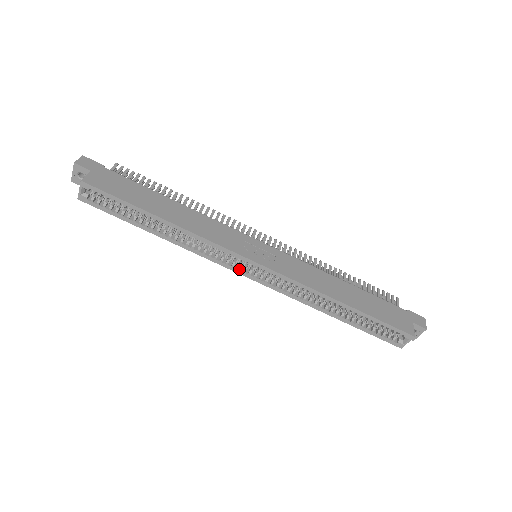
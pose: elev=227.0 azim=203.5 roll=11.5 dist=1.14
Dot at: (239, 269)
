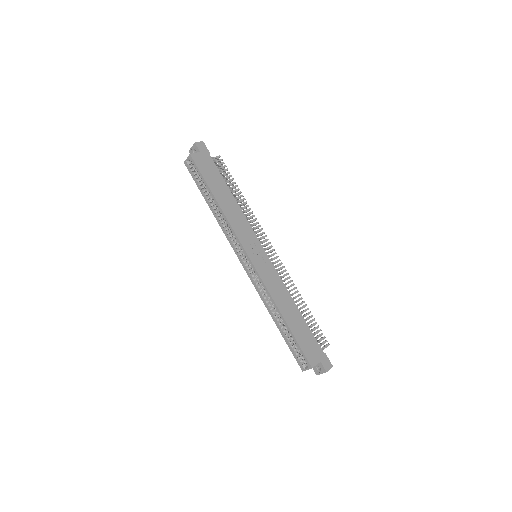
Dot at: (240, 256)
